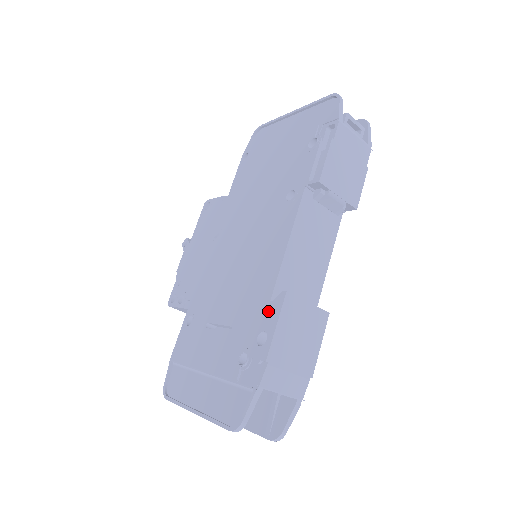
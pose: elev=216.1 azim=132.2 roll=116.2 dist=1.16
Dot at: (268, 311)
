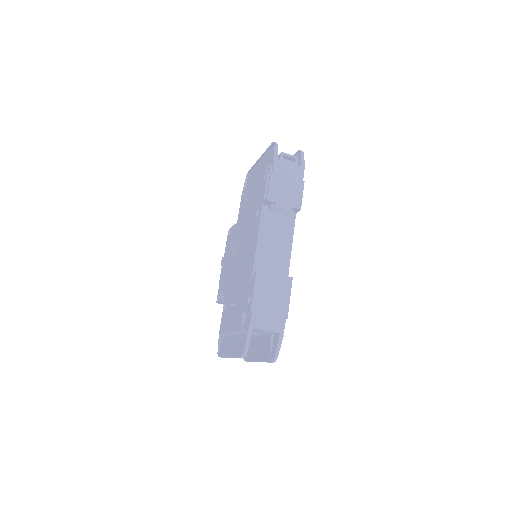
Dot at: (251, 284)
